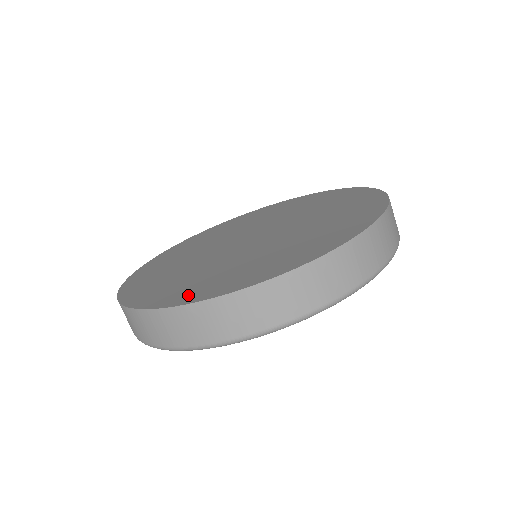
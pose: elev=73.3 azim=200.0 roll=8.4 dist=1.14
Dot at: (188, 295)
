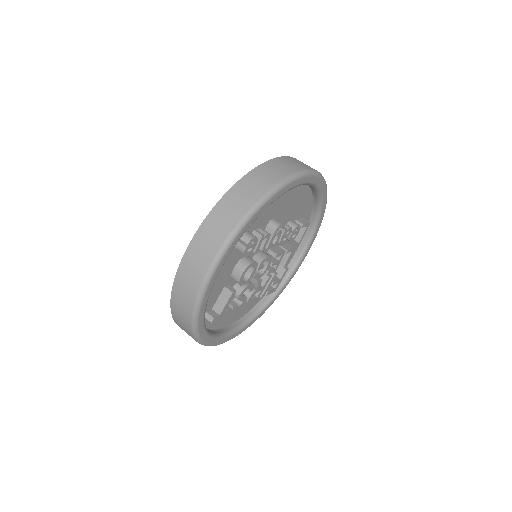
Dot at: occluded
